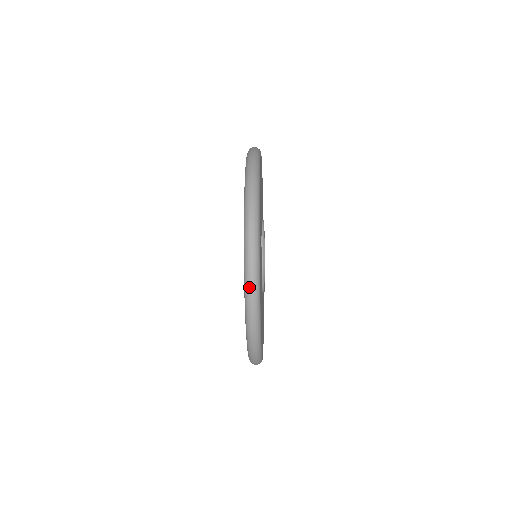
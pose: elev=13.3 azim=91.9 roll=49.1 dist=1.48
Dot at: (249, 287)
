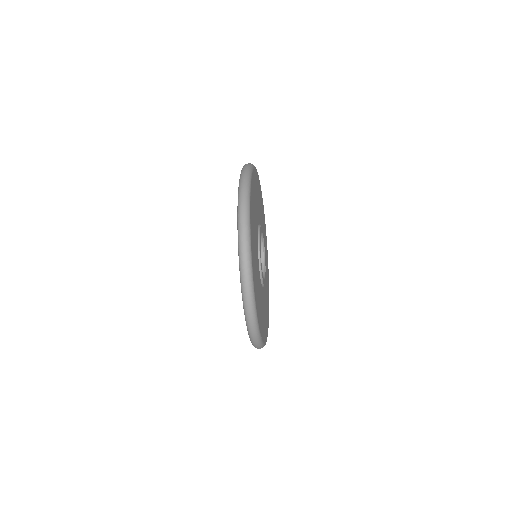
Dot at: (242, 262)
